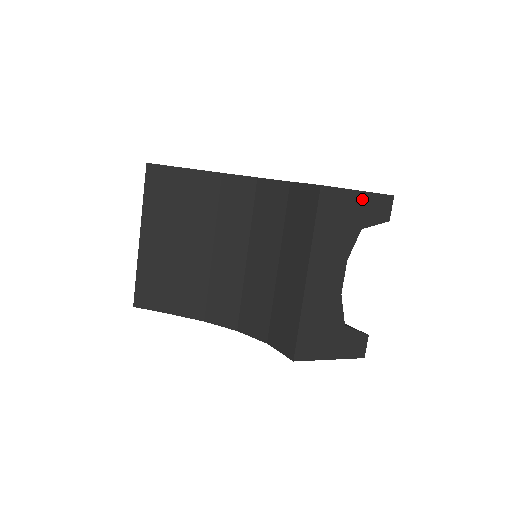
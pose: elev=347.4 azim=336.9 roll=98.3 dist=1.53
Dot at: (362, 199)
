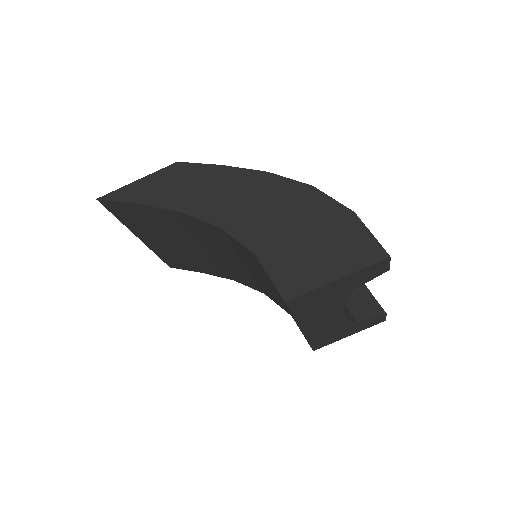
Dot at: (344, 280)
